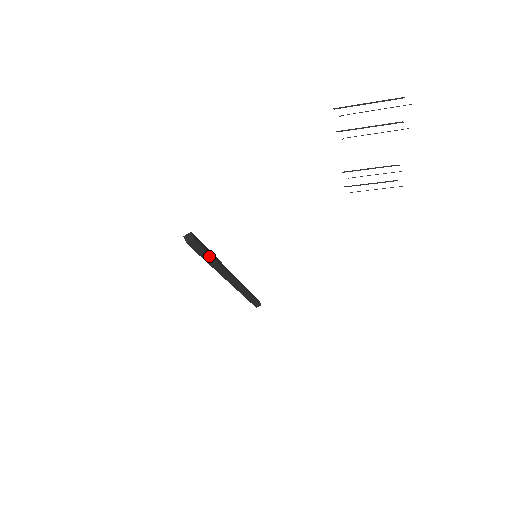
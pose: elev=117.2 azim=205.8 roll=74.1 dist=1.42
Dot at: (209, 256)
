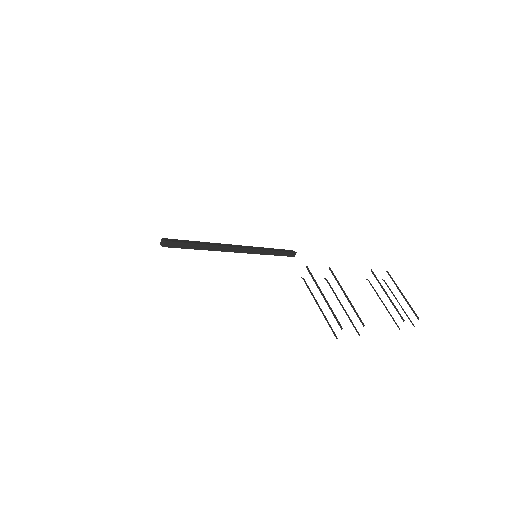
Dot at: (191, 248)
